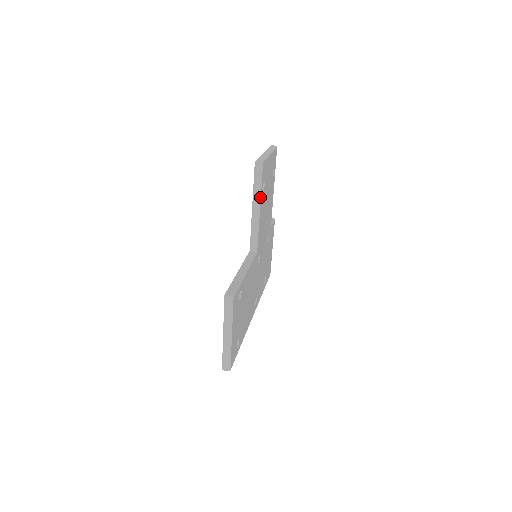
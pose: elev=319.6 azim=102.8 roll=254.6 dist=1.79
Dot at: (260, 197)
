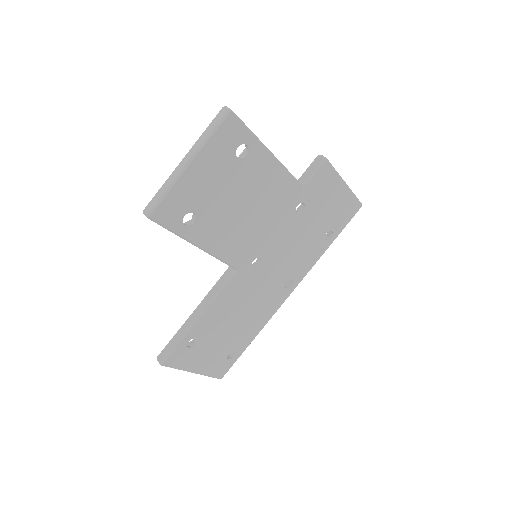
Dot at: (186, 239)
